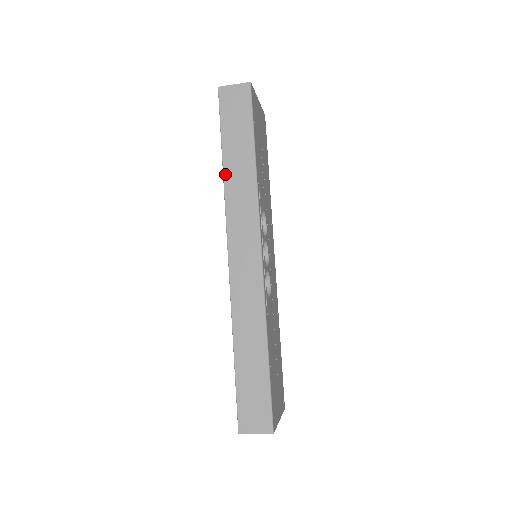
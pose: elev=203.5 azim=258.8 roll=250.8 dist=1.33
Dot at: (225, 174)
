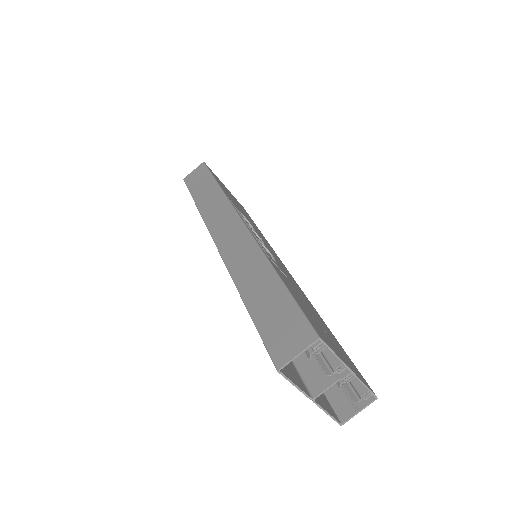
Dot at: (199, 207)
